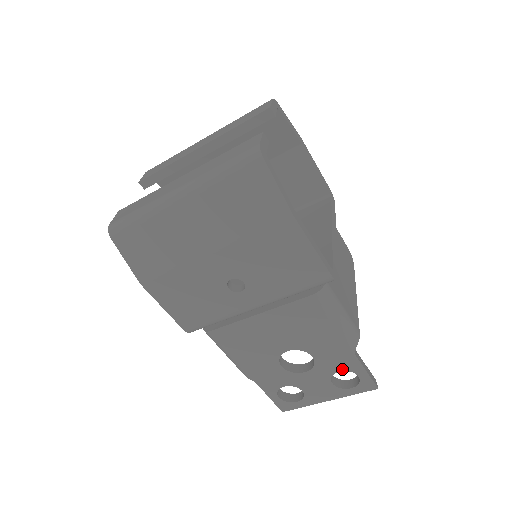
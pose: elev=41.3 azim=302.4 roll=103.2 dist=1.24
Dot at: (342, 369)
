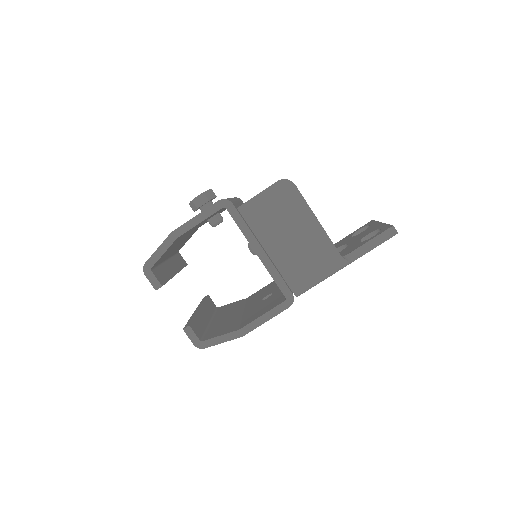
Dot at: occluded
